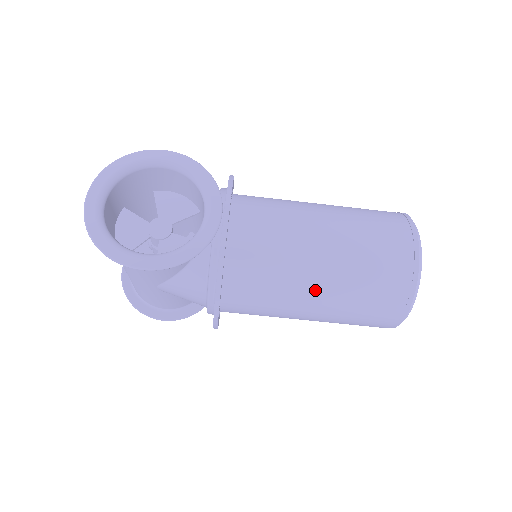
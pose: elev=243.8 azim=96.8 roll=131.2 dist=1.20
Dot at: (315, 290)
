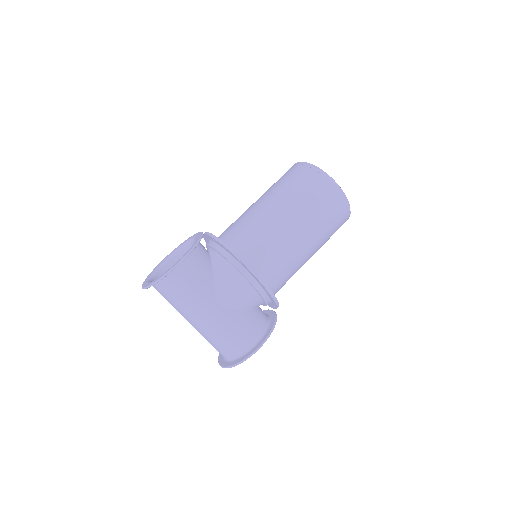
Dot at: (275, 211)
